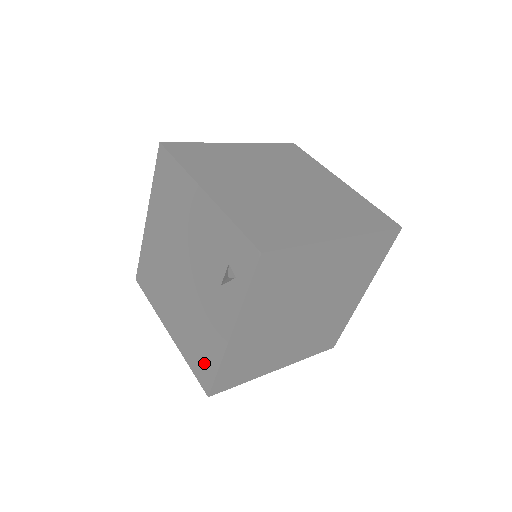
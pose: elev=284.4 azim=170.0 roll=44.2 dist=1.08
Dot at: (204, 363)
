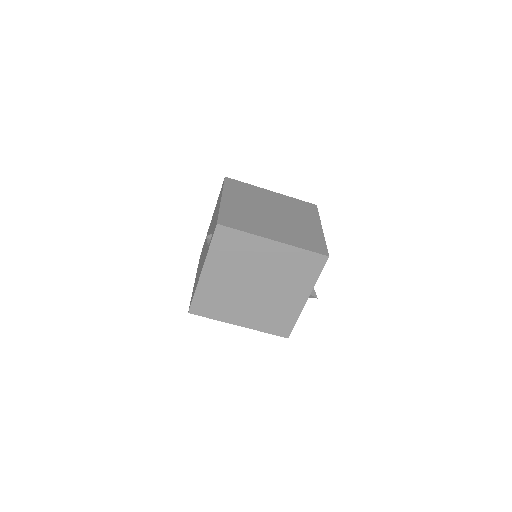
Dot at: (193, 293)
